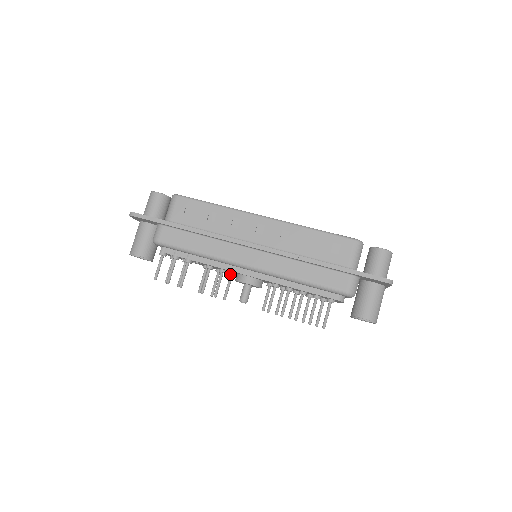
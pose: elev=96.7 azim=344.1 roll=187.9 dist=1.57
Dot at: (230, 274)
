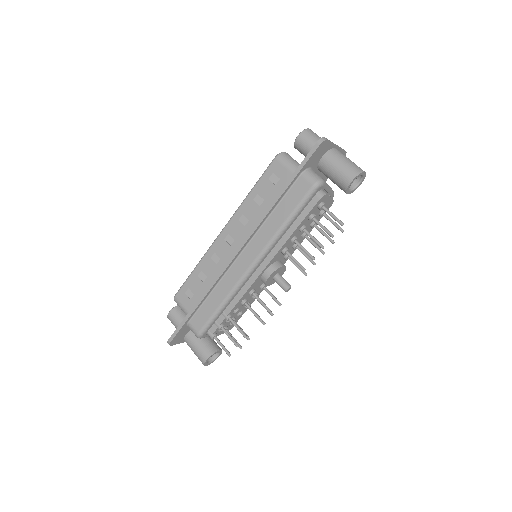
Dot at: (261, 288)
